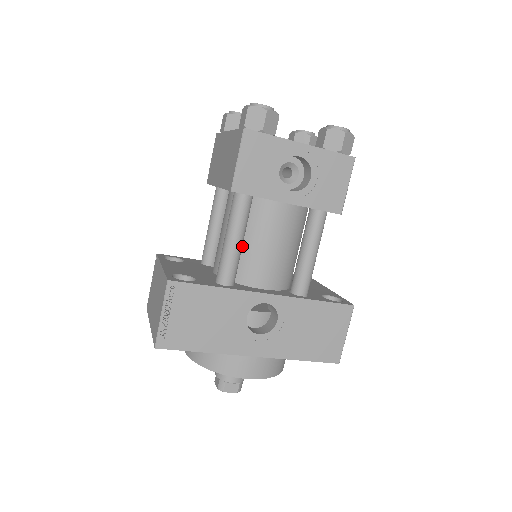
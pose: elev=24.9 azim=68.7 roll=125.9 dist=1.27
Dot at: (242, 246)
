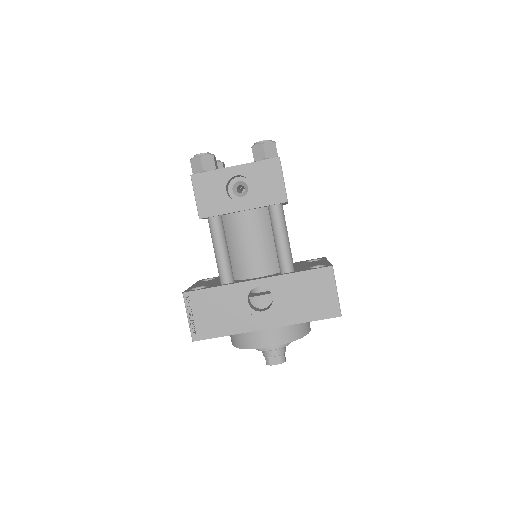
Dot at: (231, 252)
